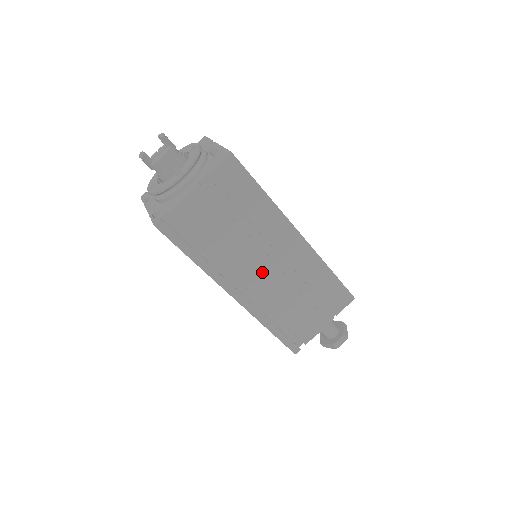
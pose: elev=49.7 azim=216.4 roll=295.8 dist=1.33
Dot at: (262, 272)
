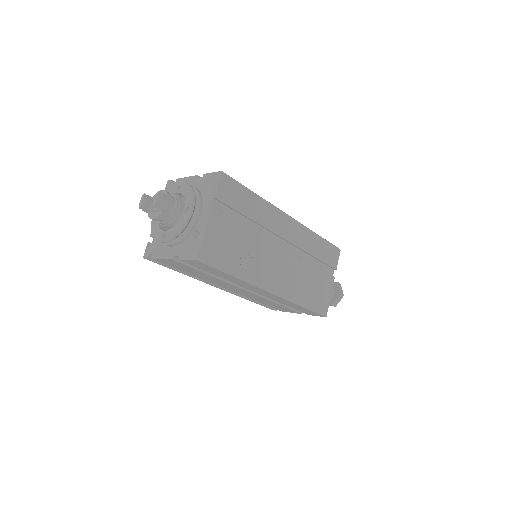
Dot at: (238, 290)
